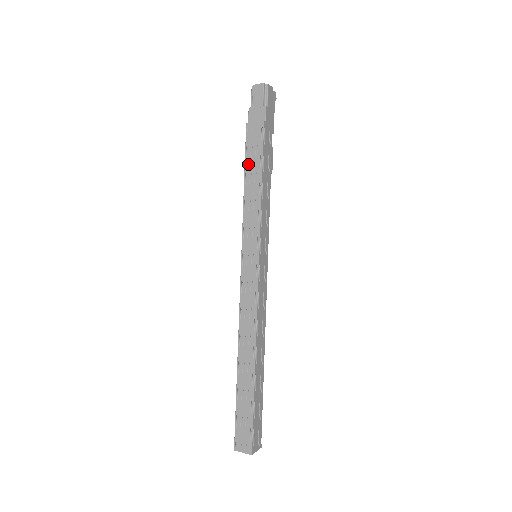
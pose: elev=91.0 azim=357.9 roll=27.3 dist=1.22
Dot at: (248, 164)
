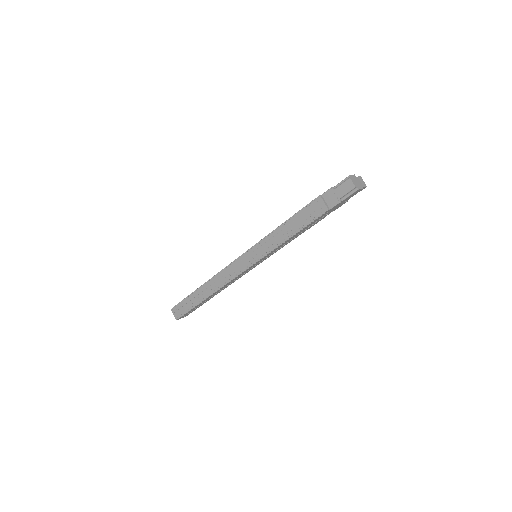
Dot at: (296, 217)
